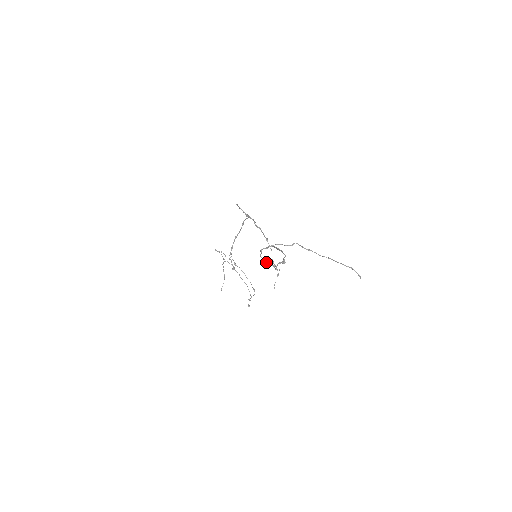
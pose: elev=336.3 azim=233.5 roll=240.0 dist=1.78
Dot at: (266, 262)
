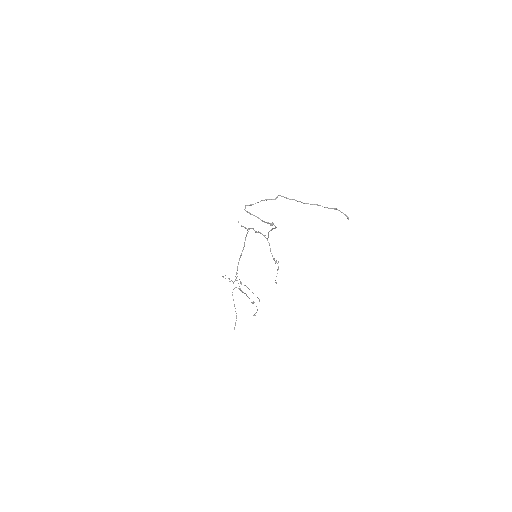
Dot at: (250, 214)
